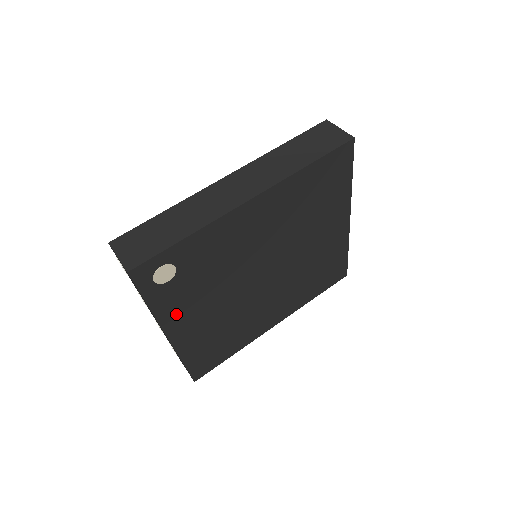
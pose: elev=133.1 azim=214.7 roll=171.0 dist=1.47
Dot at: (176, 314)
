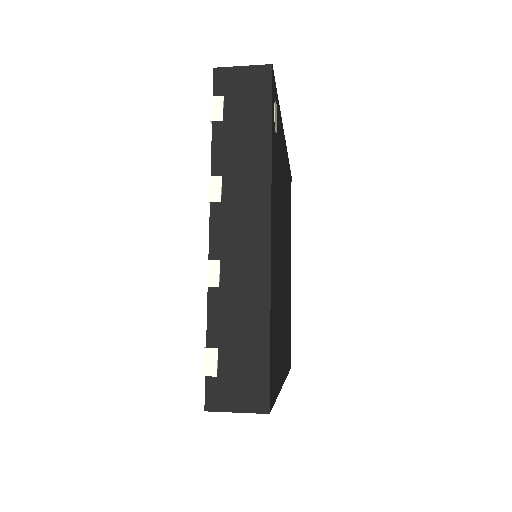
Dot at: (273, 197)
